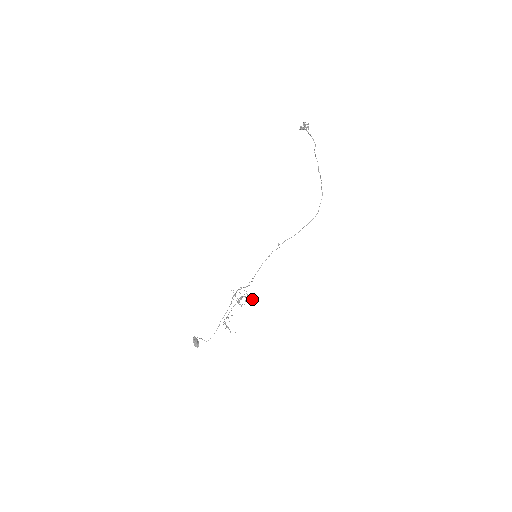
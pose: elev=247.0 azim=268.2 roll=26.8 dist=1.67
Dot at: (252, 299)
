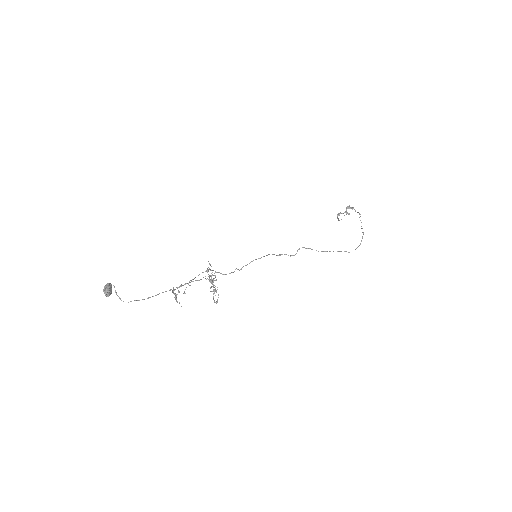
Dot at: (217, 300)
